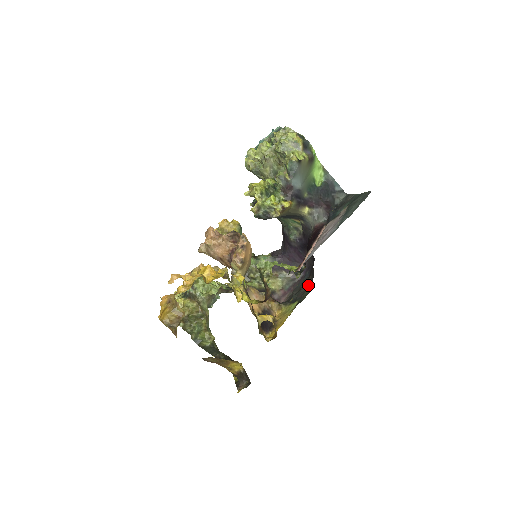
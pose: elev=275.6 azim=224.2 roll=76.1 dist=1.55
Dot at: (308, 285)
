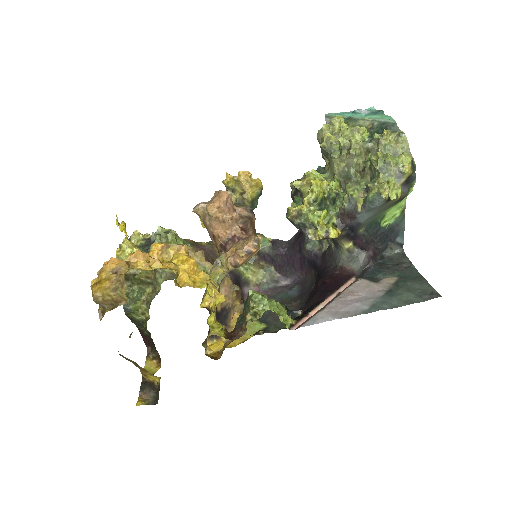
Dot at: occluded
